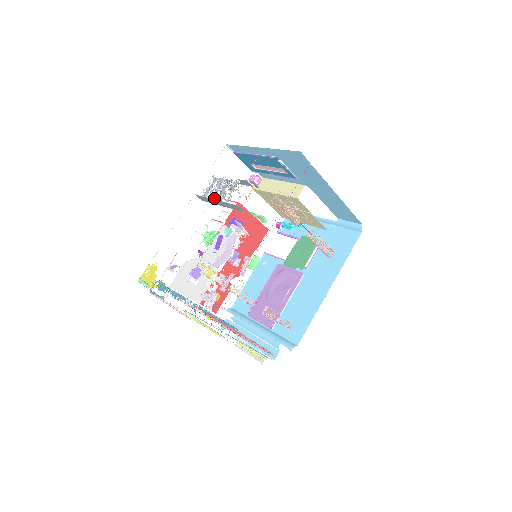
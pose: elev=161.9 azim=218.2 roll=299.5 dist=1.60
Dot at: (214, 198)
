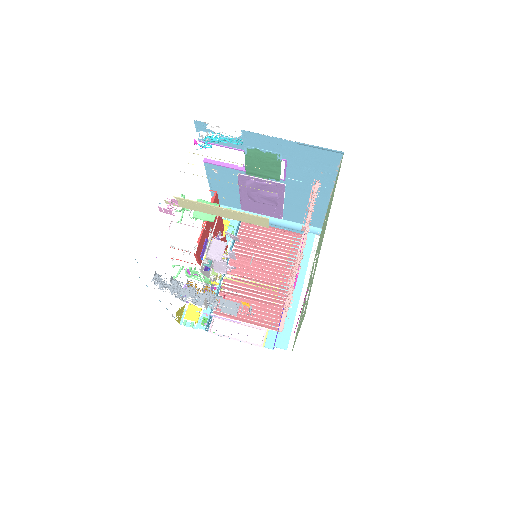
Dot at: (195, 303)
